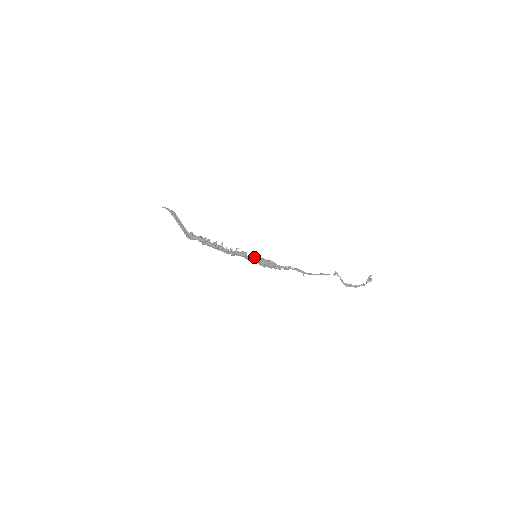
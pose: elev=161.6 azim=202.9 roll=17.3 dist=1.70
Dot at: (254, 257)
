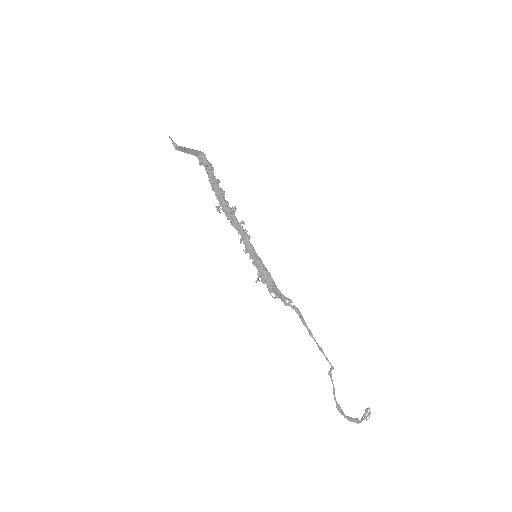
Dot at: (255, 252)
